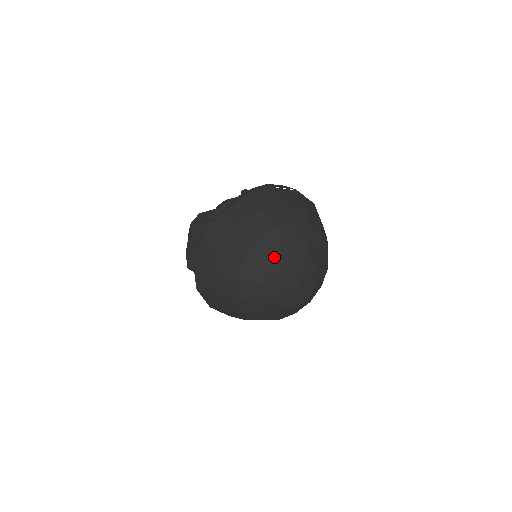
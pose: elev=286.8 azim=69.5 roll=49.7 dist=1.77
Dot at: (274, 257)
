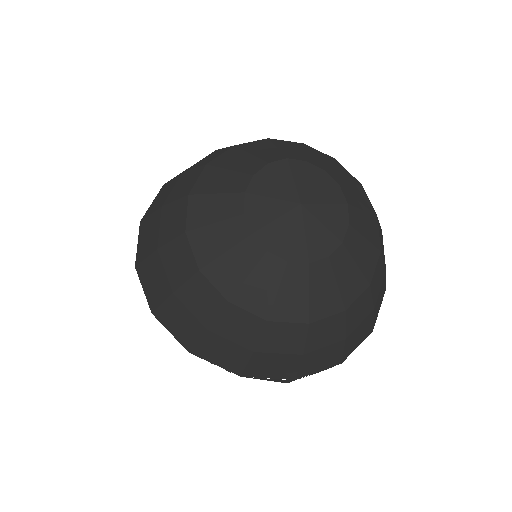
Dot at: (282, 151)
